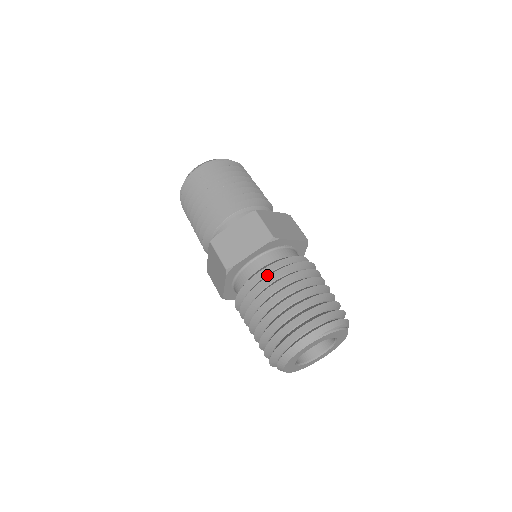
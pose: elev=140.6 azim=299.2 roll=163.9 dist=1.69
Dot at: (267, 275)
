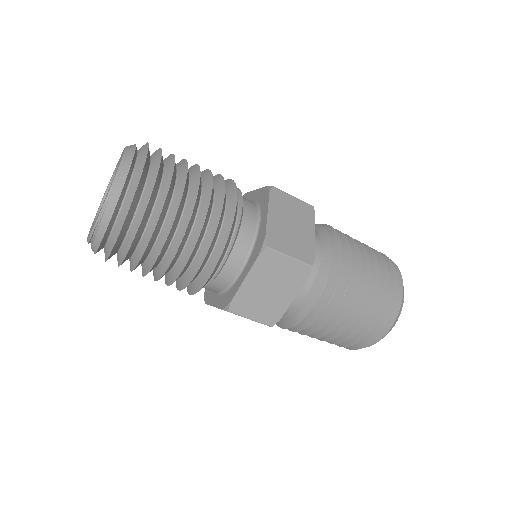
Dot at: (321, 301)
